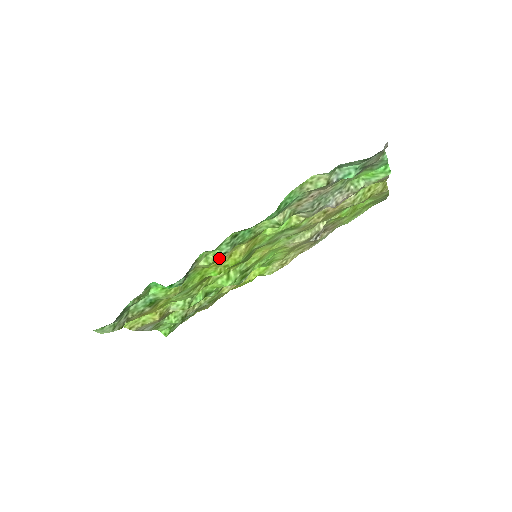
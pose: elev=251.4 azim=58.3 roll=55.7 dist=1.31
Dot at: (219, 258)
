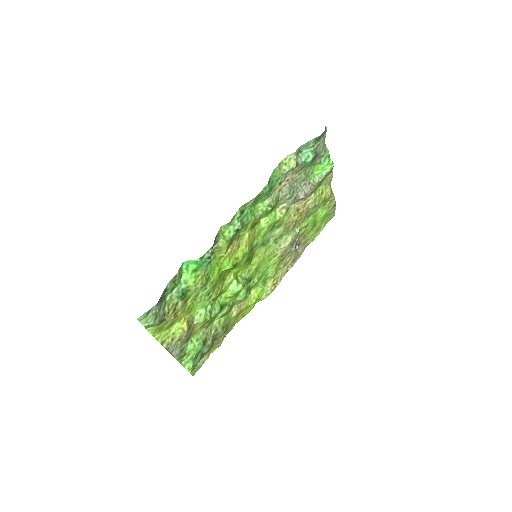
Dot at: (231, 246)
